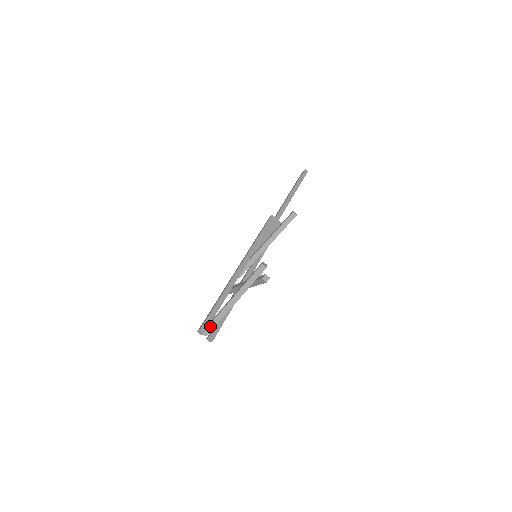
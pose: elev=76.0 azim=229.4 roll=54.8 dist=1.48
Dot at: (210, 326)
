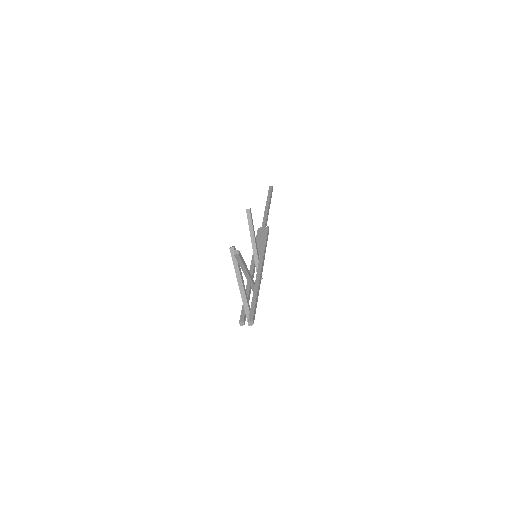
Dot at: (247, 316)
